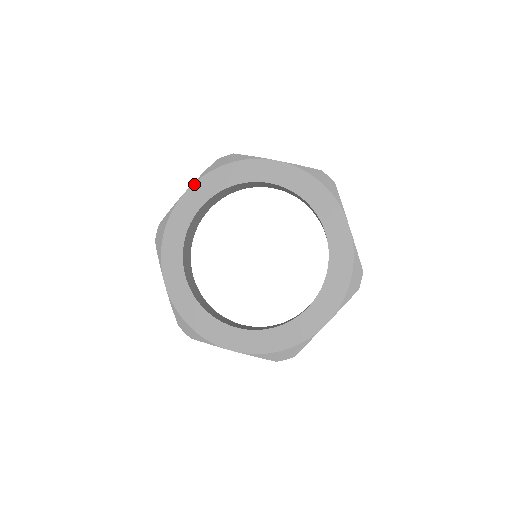
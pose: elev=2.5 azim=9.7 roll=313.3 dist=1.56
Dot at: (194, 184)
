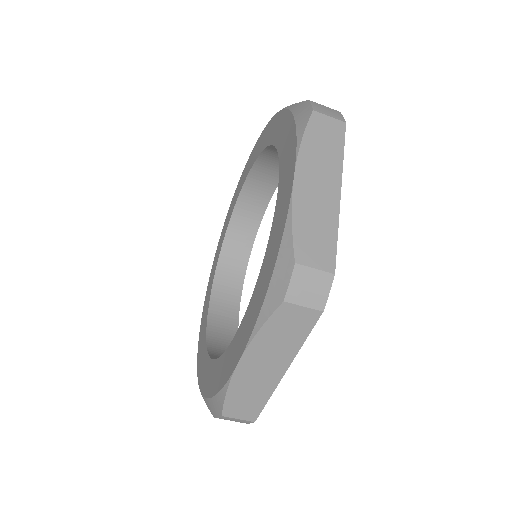
Dot at: (242, 175)
